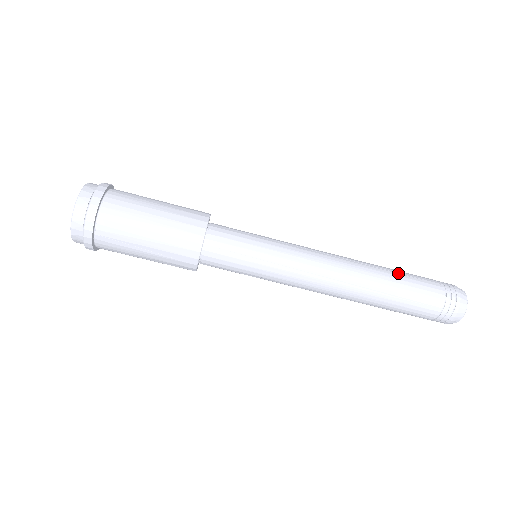
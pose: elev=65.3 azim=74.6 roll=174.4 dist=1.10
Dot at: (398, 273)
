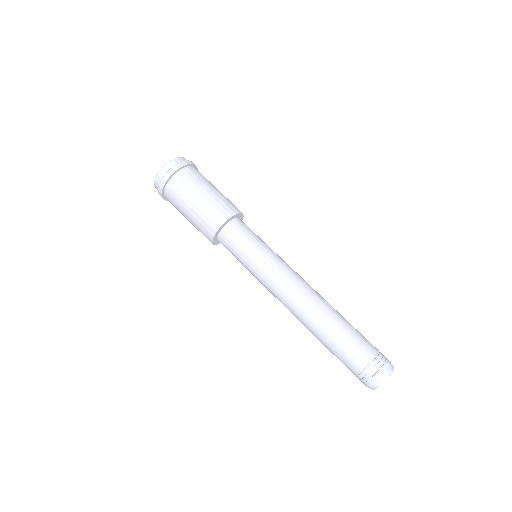
Dot at: (347, 323)
